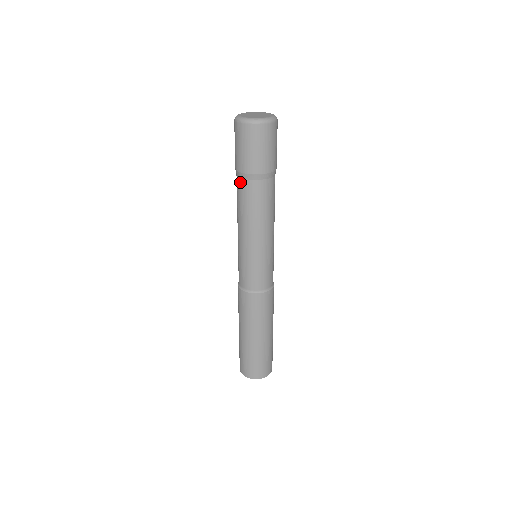
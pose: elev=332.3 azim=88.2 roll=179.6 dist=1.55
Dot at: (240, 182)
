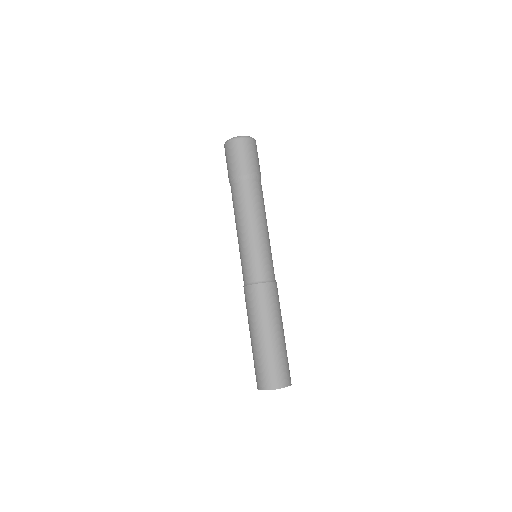
Dot at: (234, 186)
